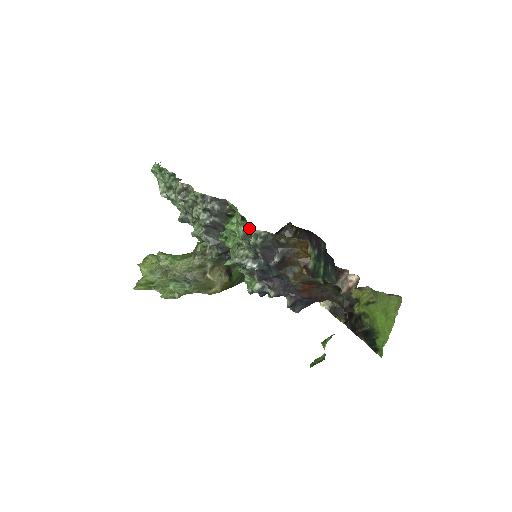
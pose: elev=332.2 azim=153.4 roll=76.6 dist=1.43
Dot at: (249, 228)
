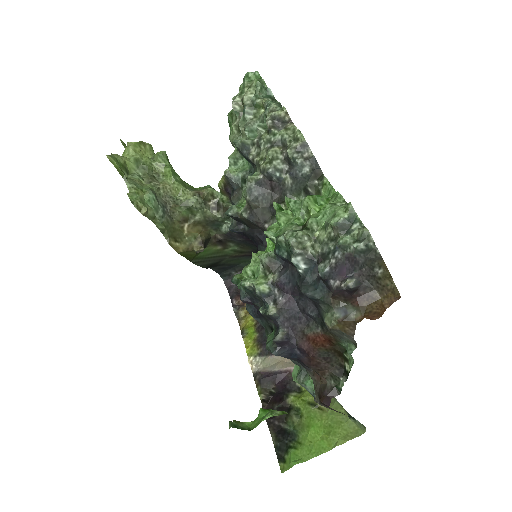
Dot at: (355, 223)
